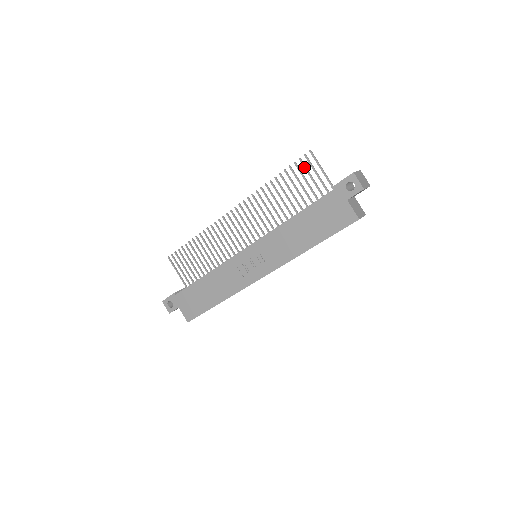
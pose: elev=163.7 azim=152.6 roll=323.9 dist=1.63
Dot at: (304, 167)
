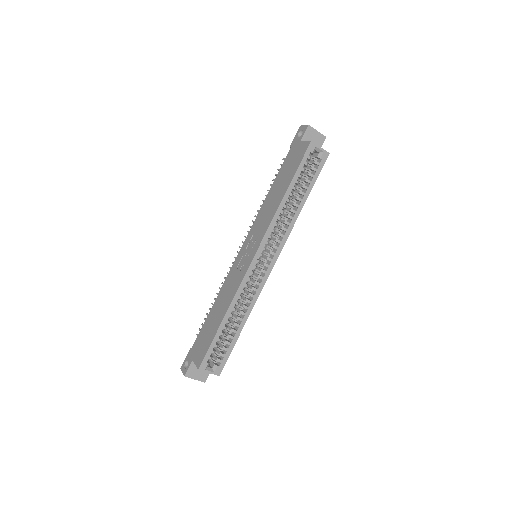
Dot at: occluded
